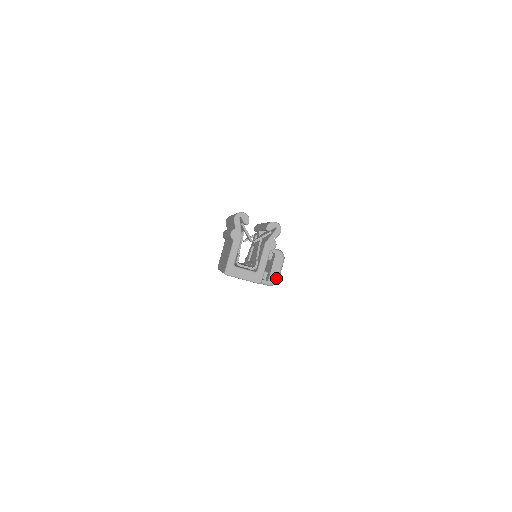
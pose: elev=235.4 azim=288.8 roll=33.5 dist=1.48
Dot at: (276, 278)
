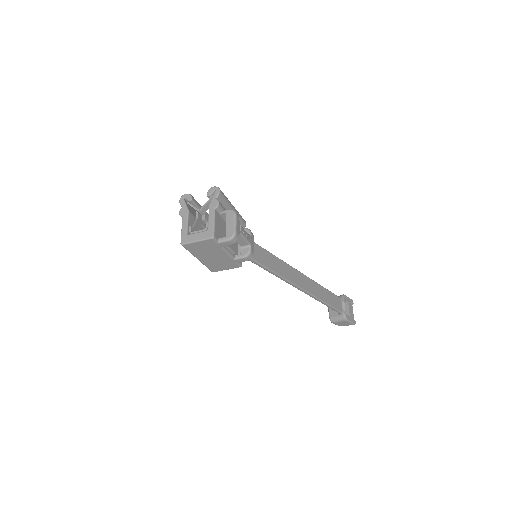
Dot at: (232, 231)
